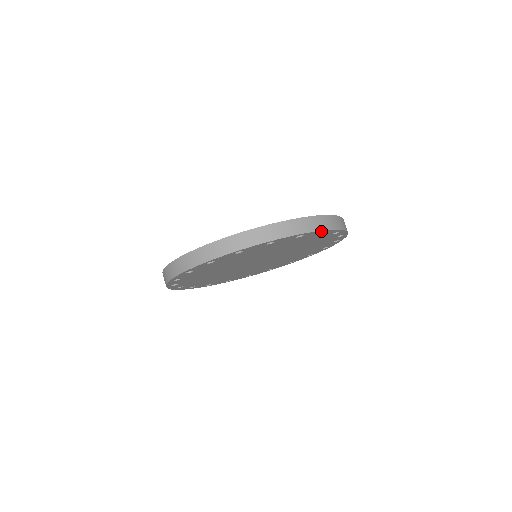
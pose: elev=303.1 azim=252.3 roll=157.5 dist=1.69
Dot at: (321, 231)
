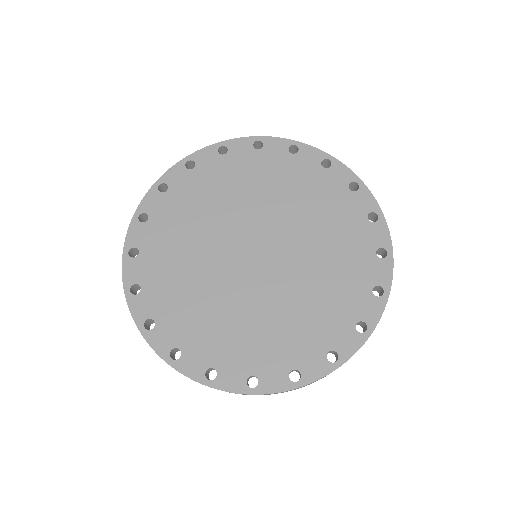
Dot at: (321, 154)
